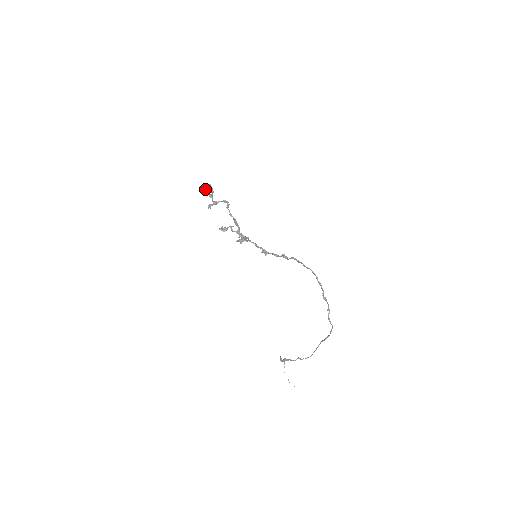
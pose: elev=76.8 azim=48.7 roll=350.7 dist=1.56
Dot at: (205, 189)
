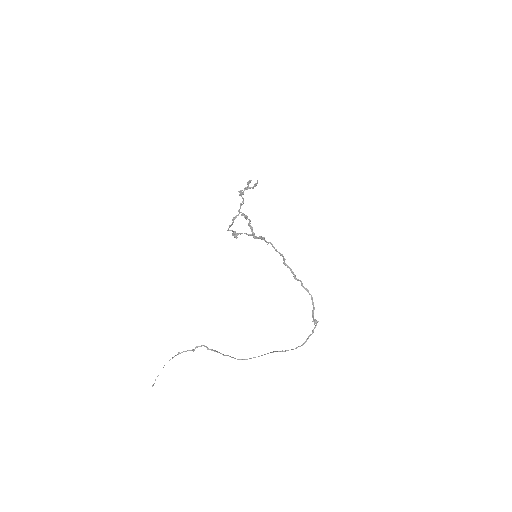
Dot at: (251, 180)
